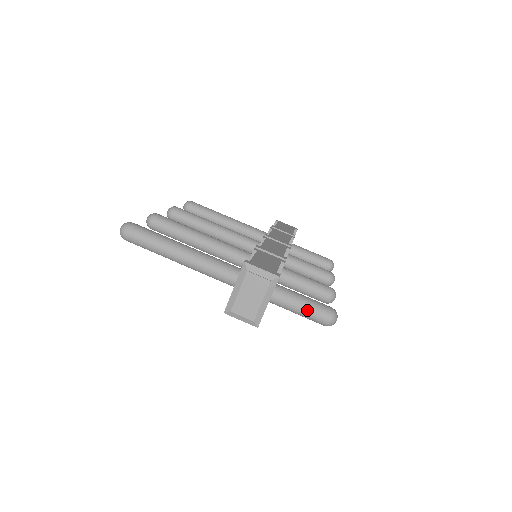
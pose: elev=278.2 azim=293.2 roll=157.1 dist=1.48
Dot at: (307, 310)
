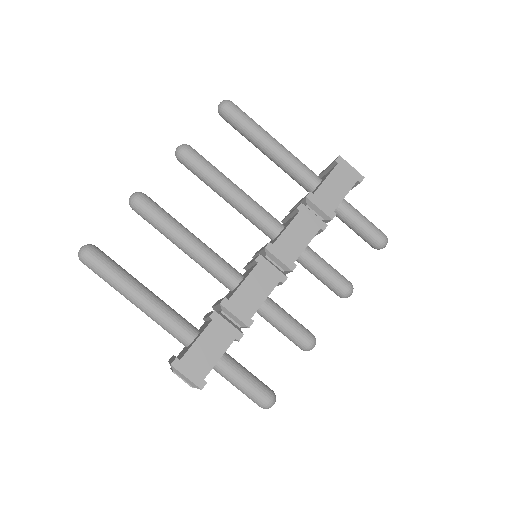
Dot at: (243, 393)
